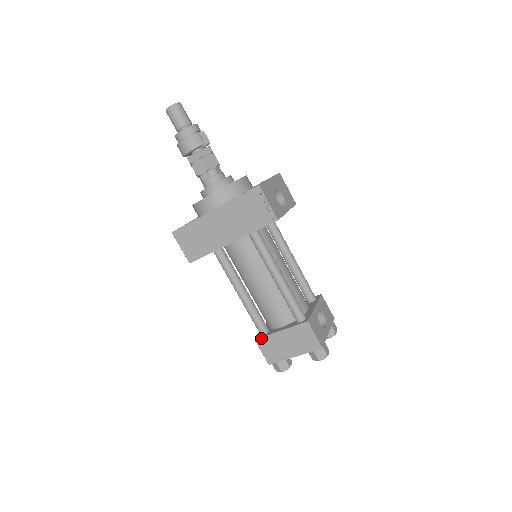
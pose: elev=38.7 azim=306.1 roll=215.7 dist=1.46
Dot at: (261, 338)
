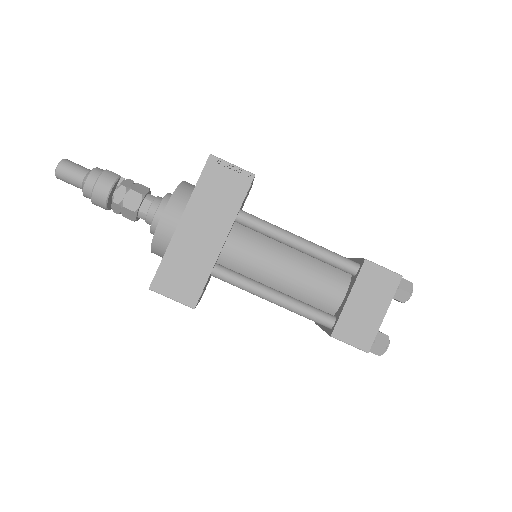
Dot at: (336, 327)
